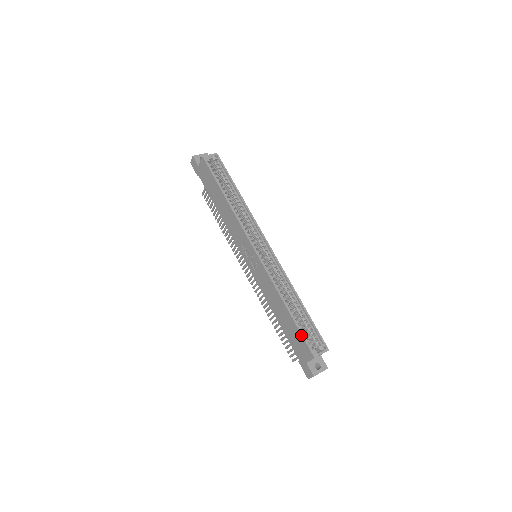
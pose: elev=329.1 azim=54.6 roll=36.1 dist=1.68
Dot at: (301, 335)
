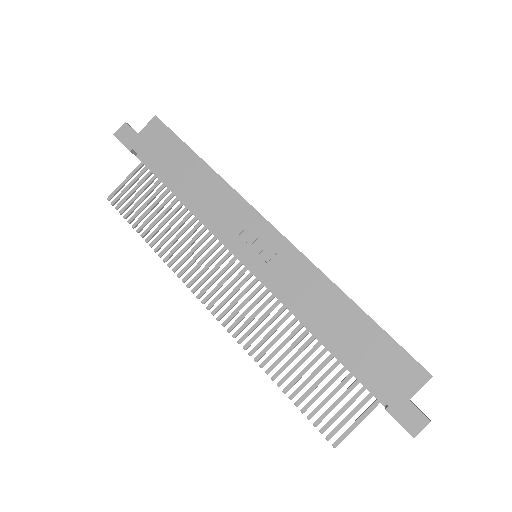
Dot at: (396, 343)
